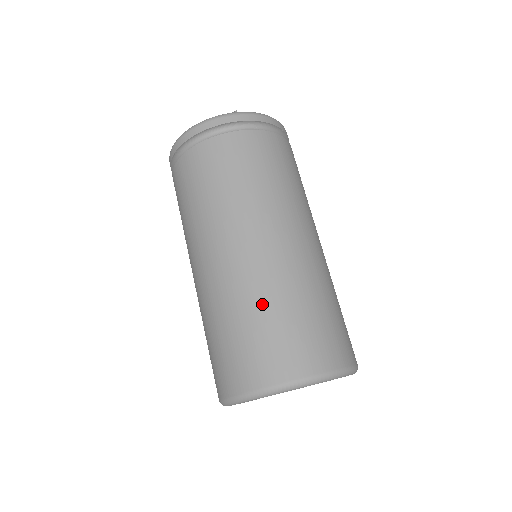
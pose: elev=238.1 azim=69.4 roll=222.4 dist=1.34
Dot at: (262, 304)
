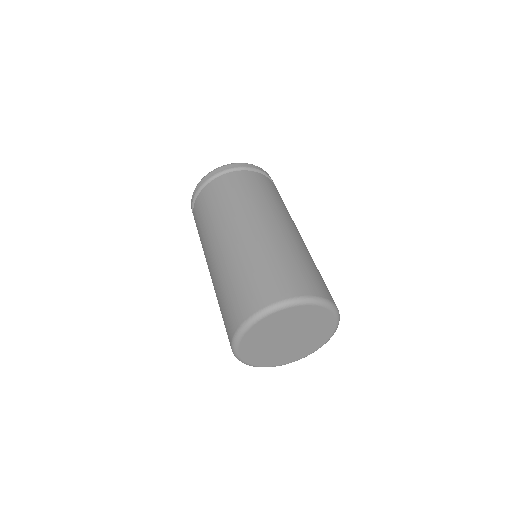
Dot at: (271, 254)
